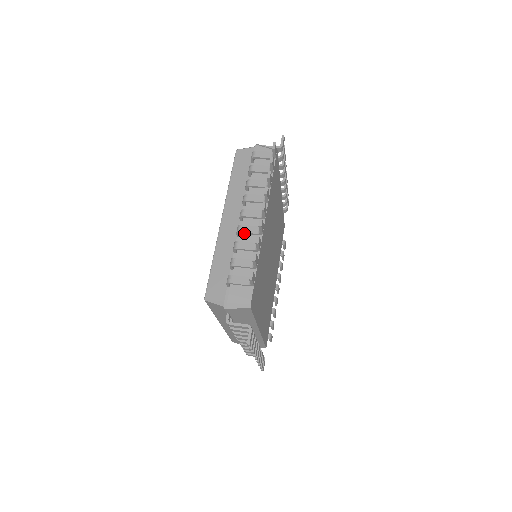
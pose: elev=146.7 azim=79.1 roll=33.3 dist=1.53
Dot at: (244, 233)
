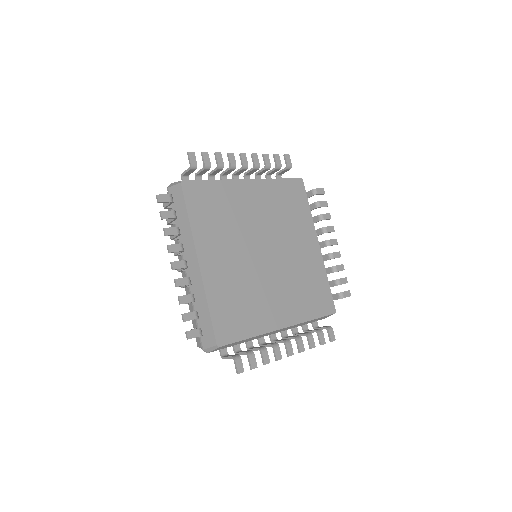
Dot at: (223, 173)
